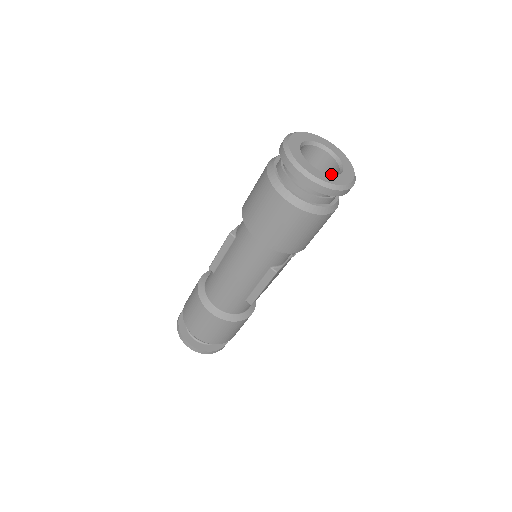
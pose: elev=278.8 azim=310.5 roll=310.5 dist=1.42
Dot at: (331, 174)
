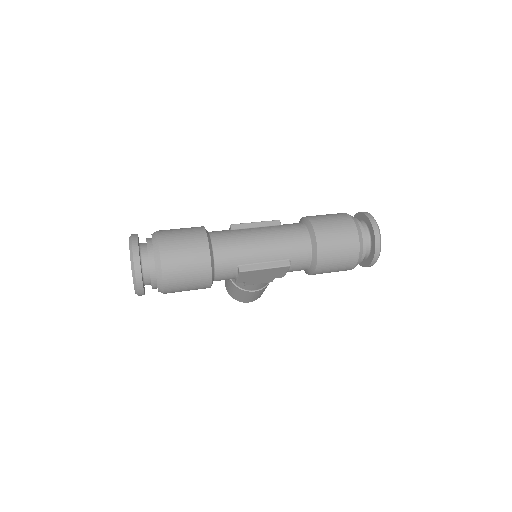
Dot at: occluded
